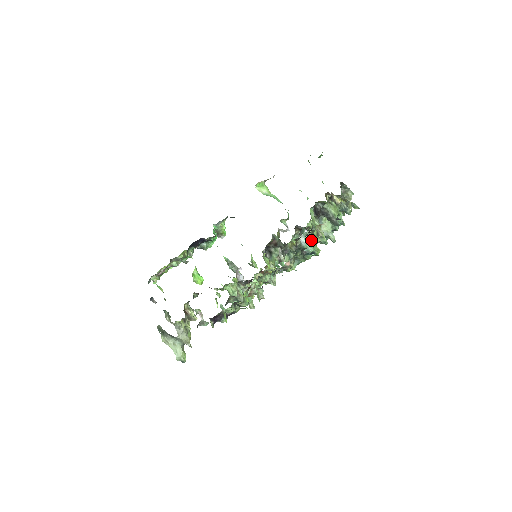
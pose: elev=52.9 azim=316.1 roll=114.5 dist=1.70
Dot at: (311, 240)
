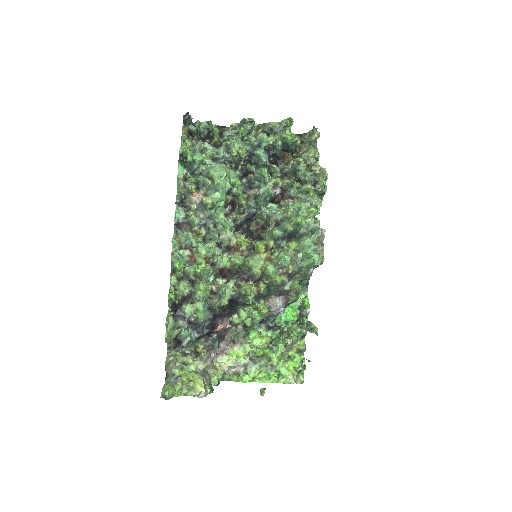
Dot at: occluded
